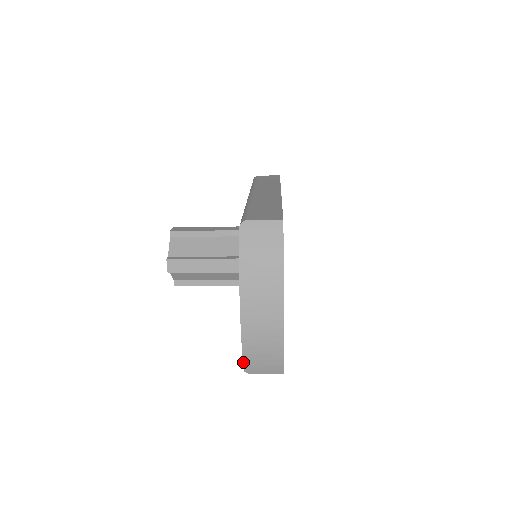
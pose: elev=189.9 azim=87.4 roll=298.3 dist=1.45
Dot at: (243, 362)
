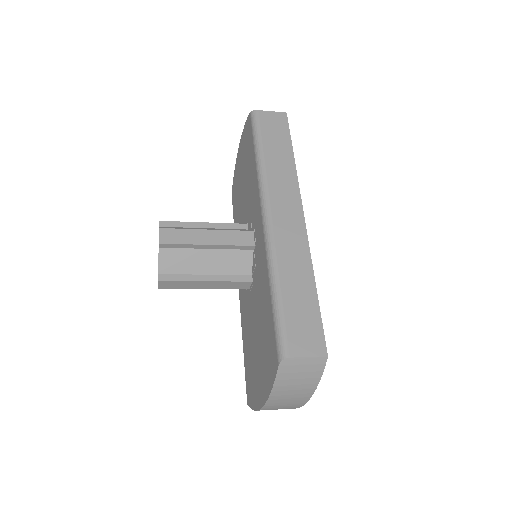
Dot at: (250, 407)
